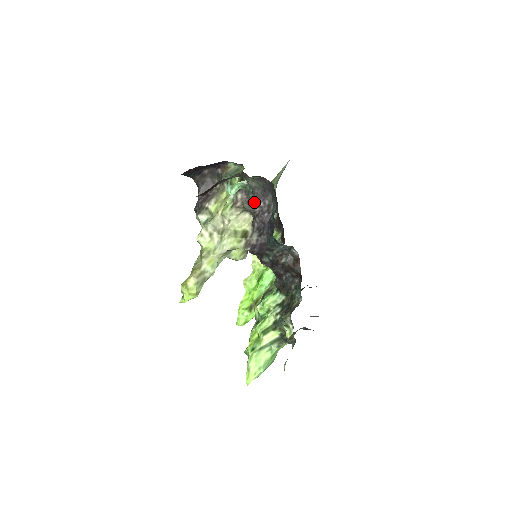
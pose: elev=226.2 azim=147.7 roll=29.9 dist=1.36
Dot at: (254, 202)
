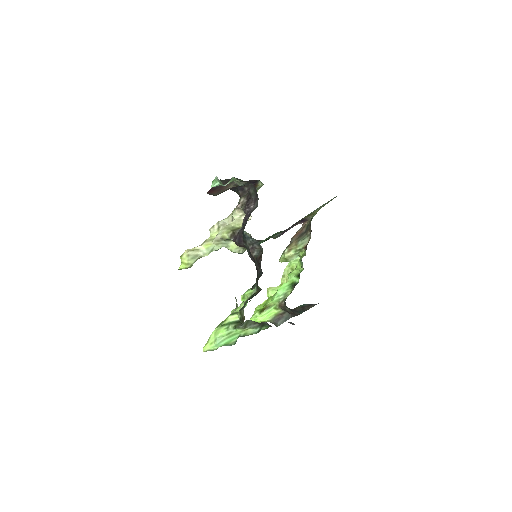
Dot at: (247, 204)
